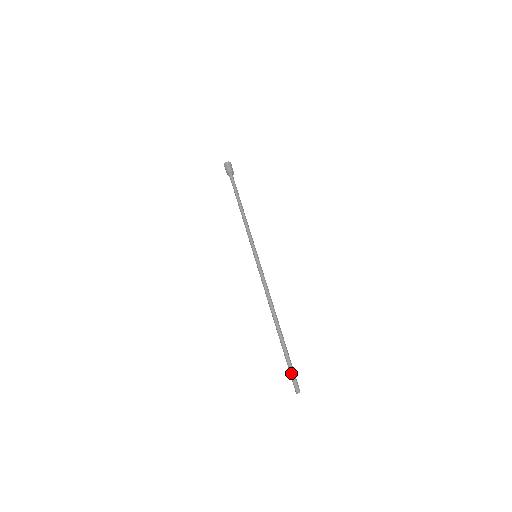
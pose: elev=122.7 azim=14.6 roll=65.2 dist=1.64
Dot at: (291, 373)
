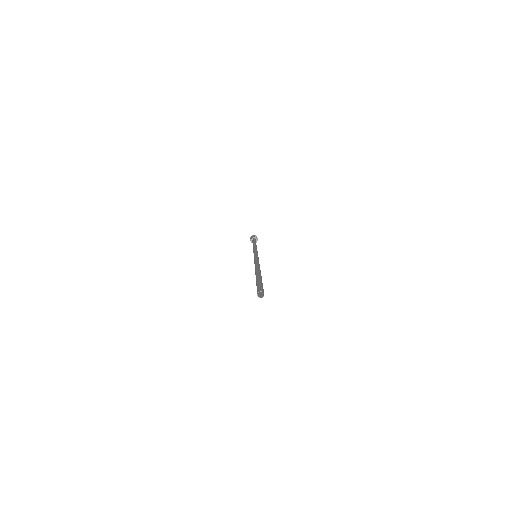
Dot at: (257, 286)
